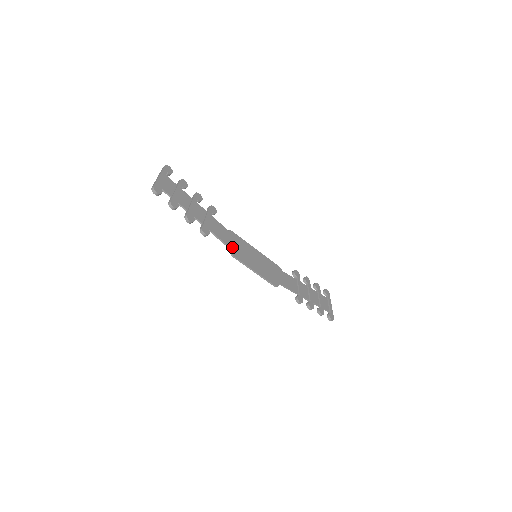
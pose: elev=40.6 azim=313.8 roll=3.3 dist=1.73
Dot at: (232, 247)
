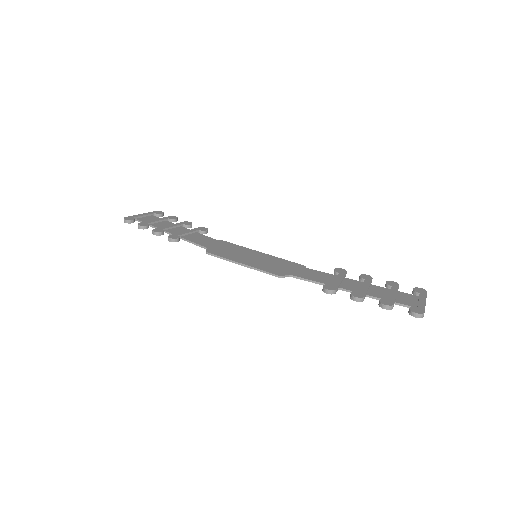
Dot at: (212, 248)
